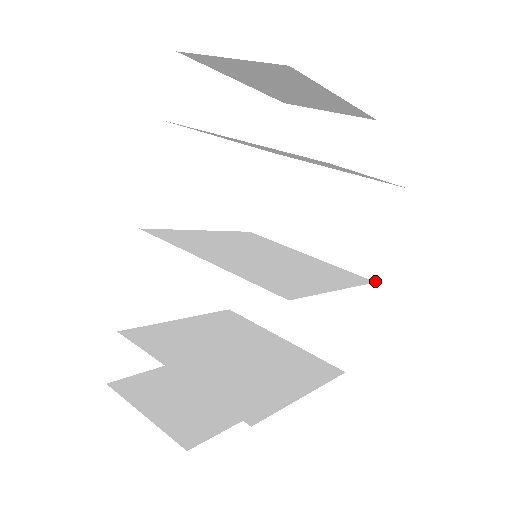
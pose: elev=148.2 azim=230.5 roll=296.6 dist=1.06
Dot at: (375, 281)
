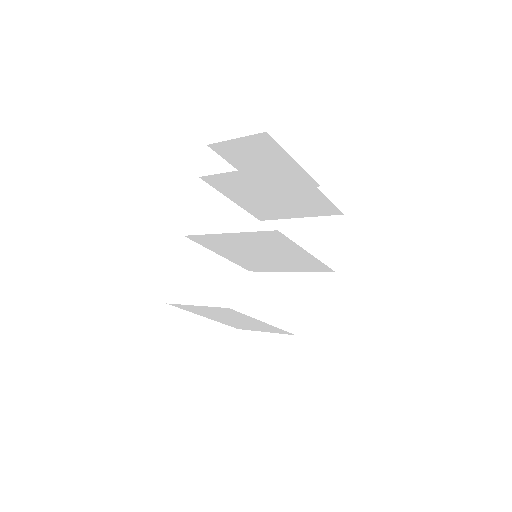
Dot at: (335, 272)
